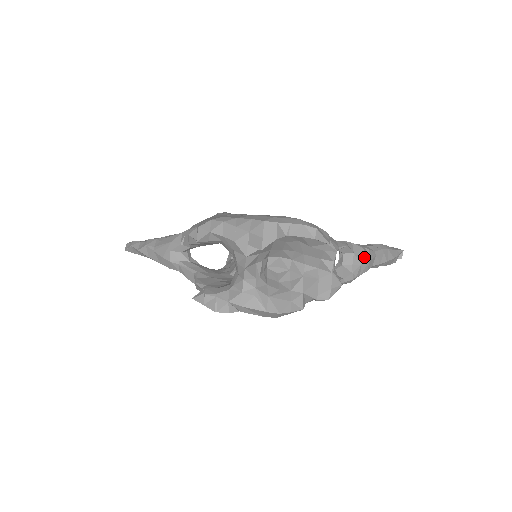
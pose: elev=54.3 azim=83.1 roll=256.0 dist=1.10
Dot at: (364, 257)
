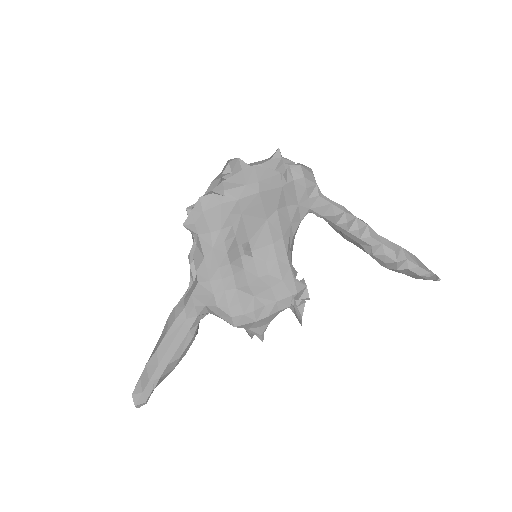
Dot at: occluded
